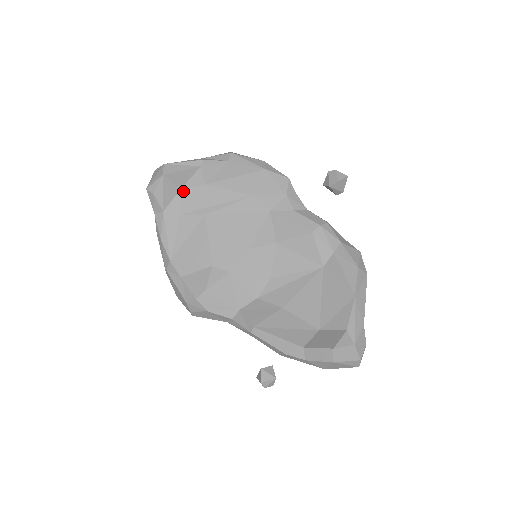
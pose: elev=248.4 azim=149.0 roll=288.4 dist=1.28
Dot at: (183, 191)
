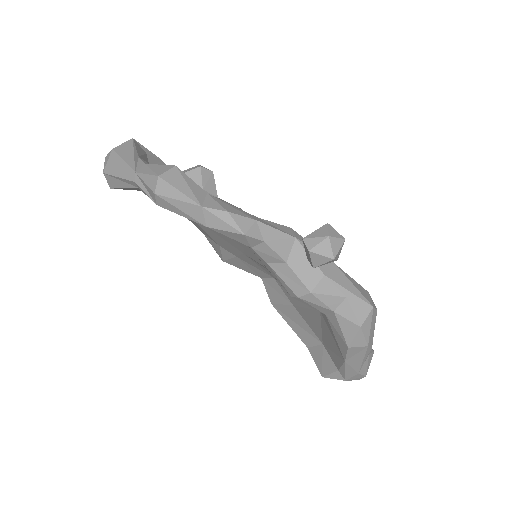
Dot at: occluded
